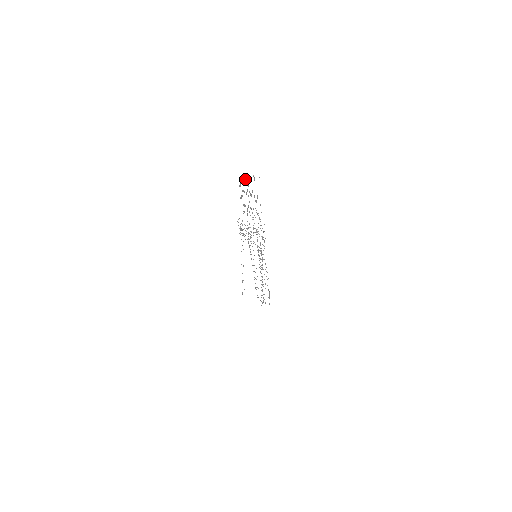
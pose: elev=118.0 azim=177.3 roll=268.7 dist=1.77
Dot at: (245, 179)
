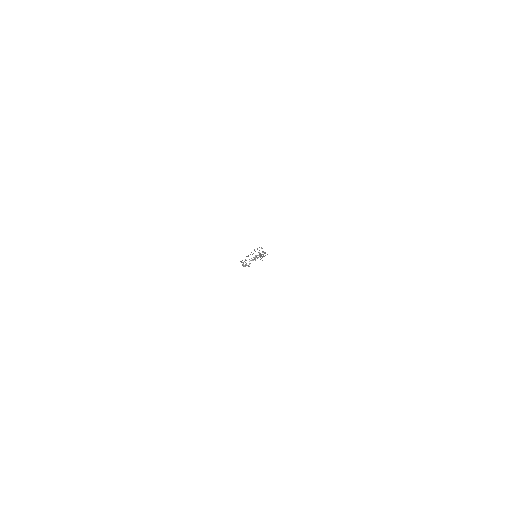
Dot at: occluded
